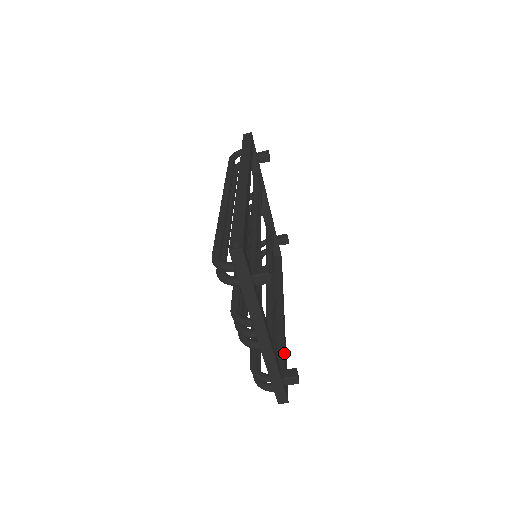
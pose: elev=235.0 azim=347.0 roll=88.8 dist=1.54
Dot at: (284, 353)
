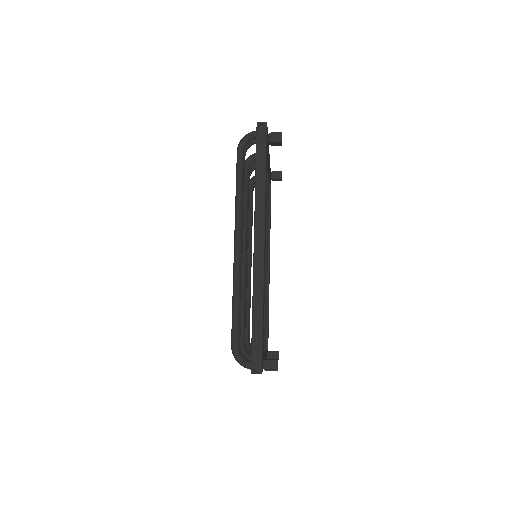
Dot at: (268, 316)
